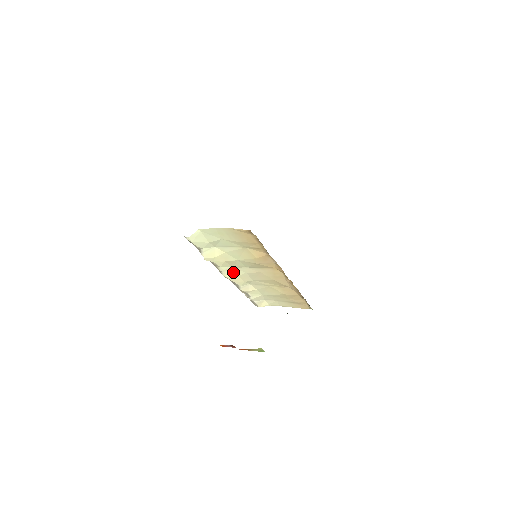
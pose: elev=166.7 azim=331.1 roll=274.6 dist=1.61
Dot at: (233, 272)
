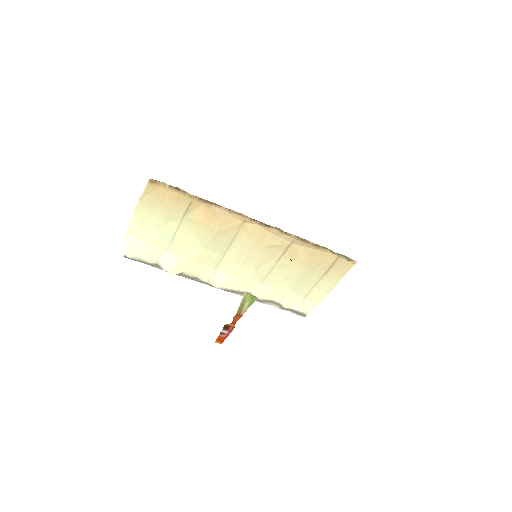
Dot at: (223, 275)
